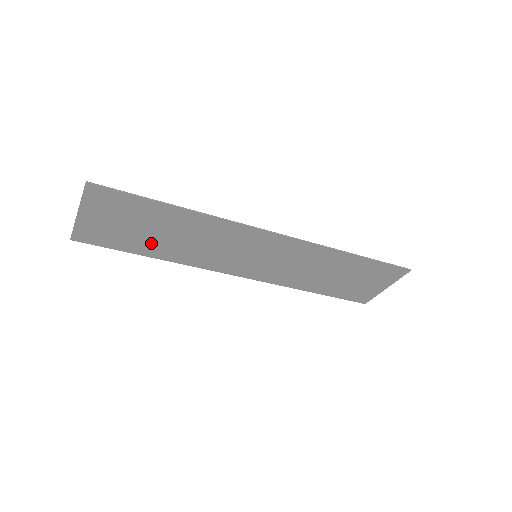
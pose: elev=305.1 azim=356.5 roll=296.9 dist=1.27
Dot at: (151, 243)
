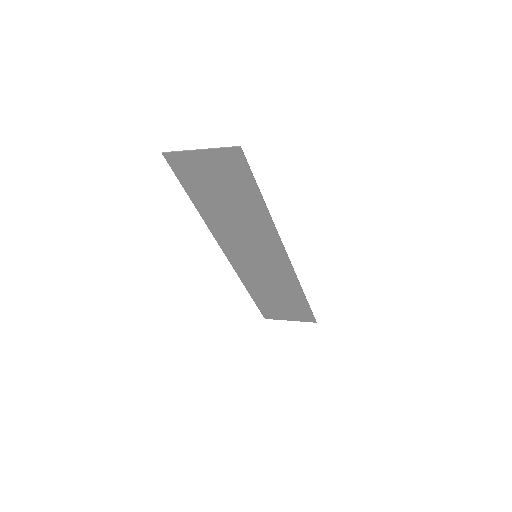
Dot at: (211, 200)
